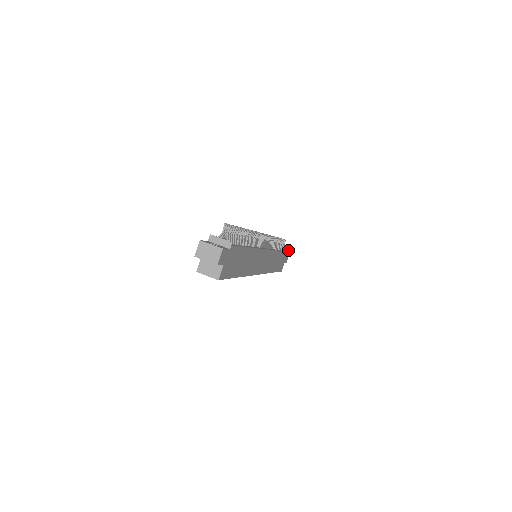
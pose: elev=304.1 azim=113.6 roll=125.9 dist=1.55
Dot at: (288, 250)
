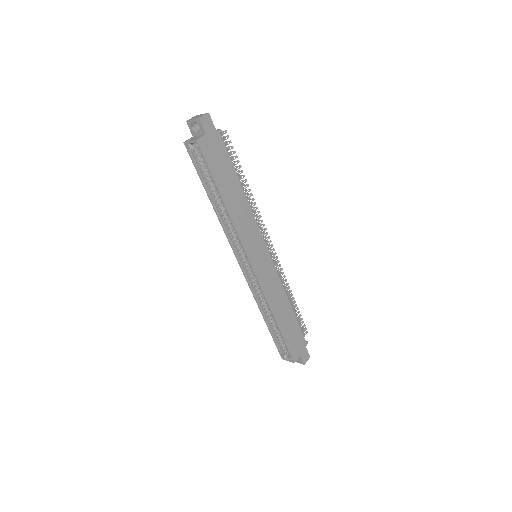
Dot at: occluded
